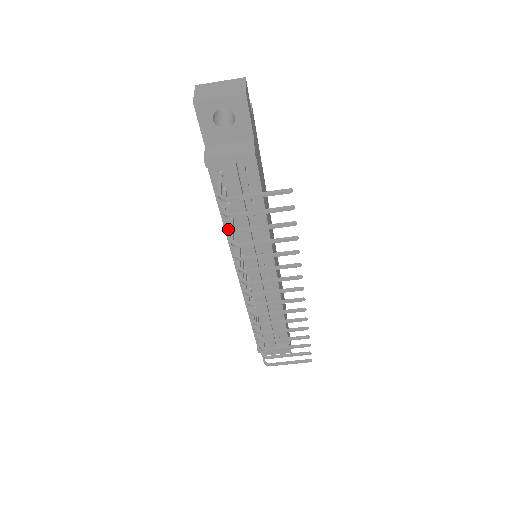
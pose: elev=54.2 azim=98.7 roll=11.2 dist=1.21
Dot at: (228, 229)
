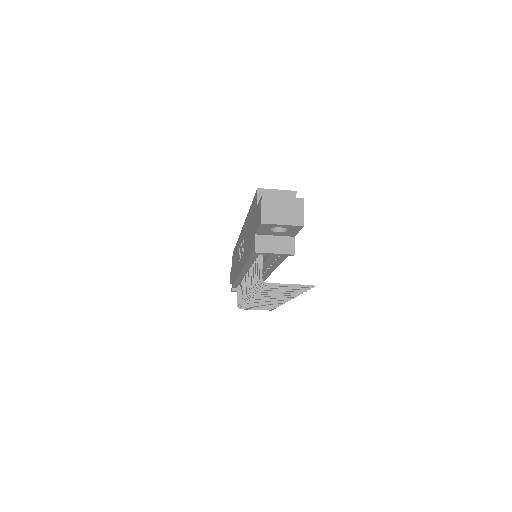
Dot at: (257, 287)
